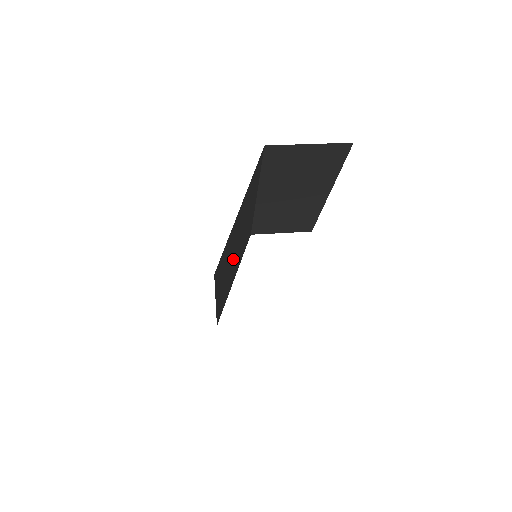
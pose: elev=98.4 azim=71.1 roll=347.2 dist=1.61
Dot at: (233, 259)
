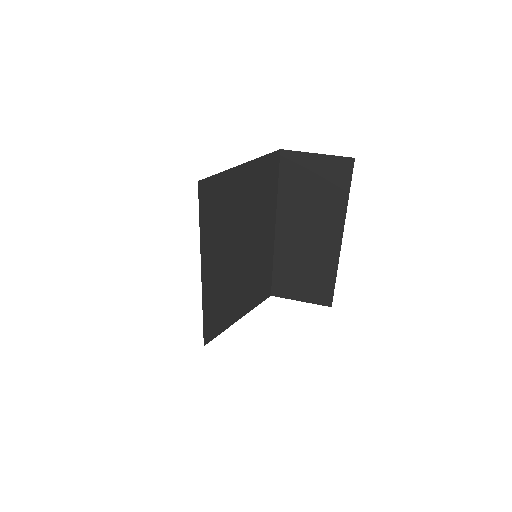
Dot at: (235, 254)
